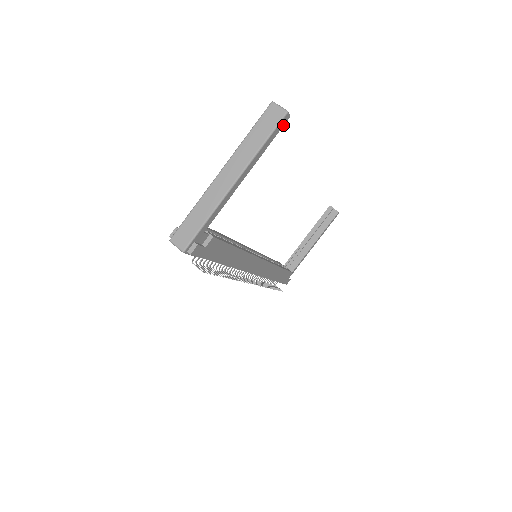
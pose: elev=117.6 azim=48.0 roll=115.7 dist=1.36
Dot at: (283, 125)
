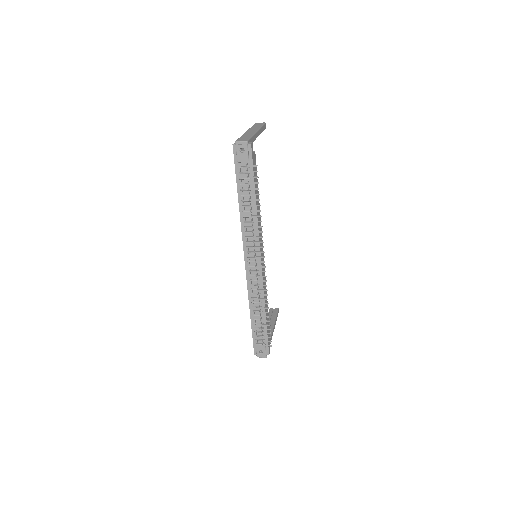
Dot at: occluded
